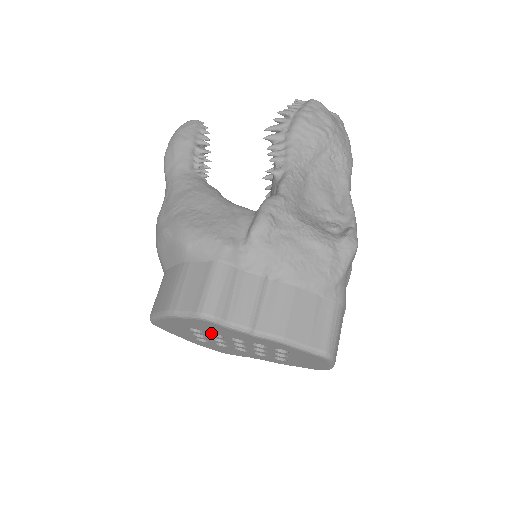
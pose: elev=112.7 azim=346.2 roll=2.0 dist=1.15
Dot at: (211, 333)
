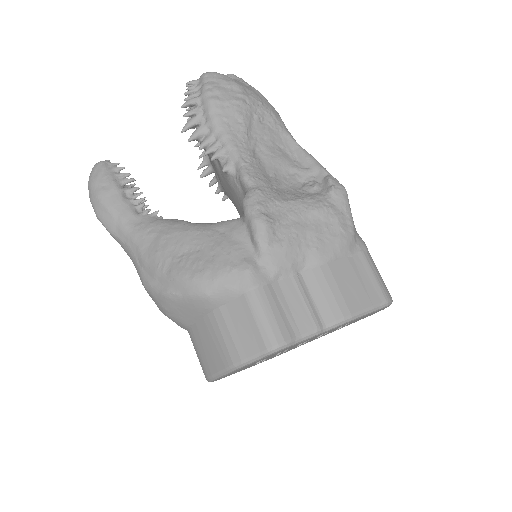
Dot at: occluded
